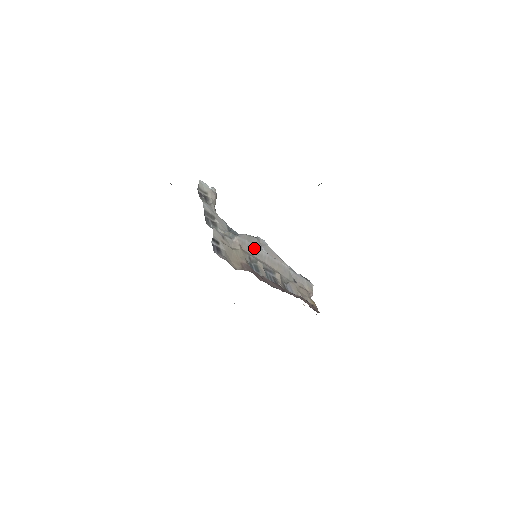
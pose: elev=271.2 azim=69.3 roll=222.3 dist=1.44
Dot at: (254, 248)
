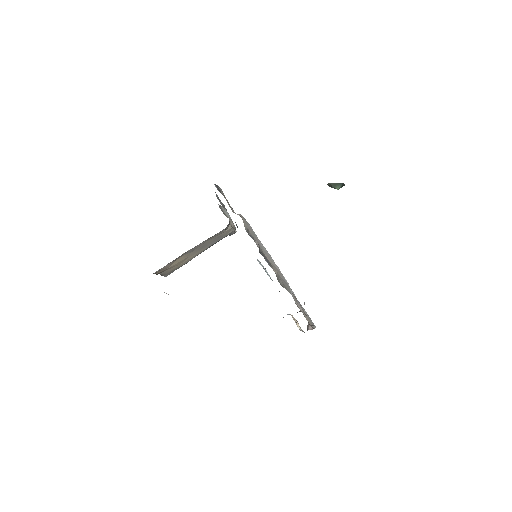
Dot at: (256, 237)
